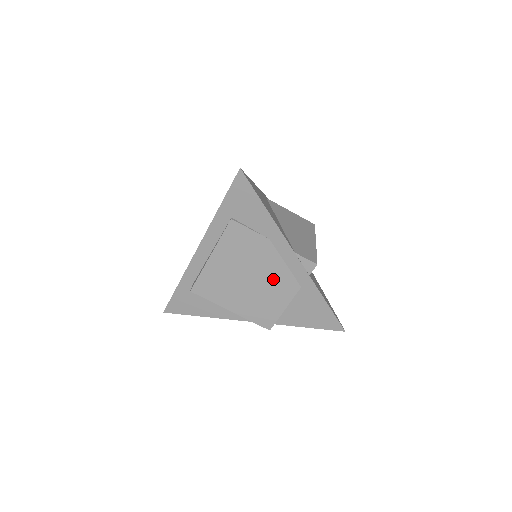
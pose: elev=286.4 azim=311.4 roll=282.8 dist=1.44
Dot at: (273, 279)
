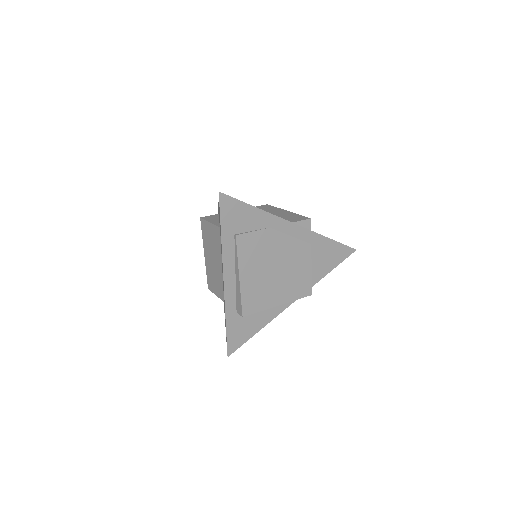
Dot at: (290, 255)
